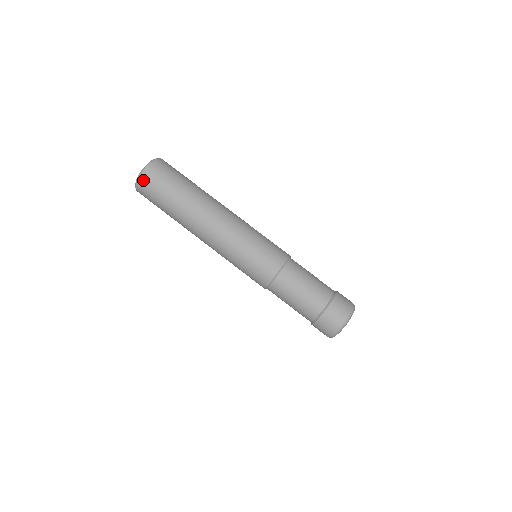
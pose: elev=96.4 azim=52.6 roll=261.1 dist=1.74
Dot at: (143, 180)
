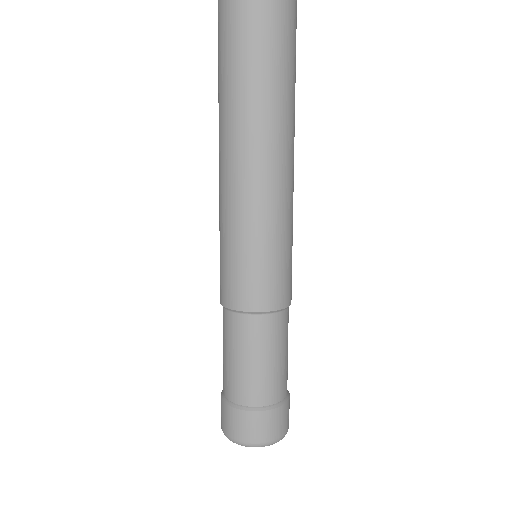
Dot at: (218, 5)
